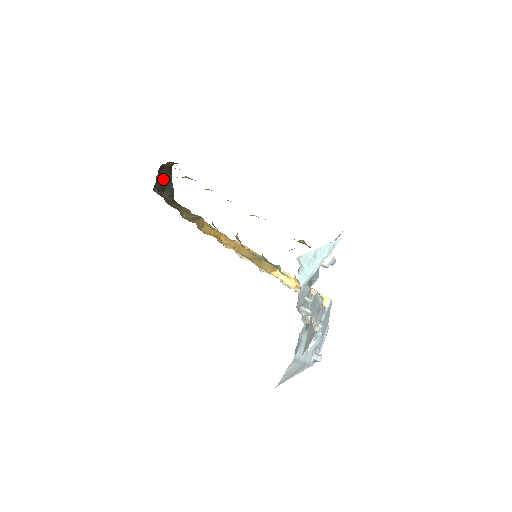
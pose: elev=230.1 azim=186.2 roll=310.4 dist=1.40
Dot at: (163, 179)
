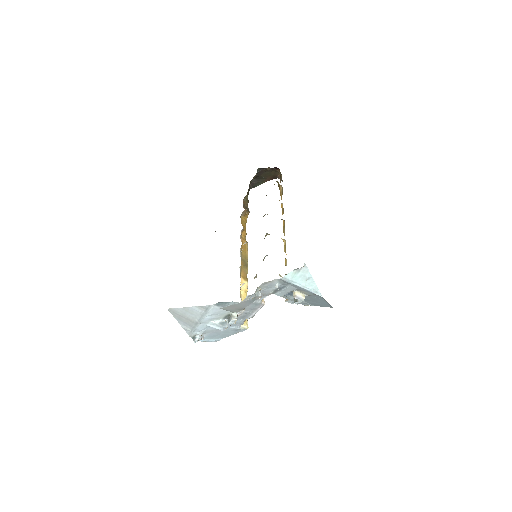
Dot at: (265, 174)
